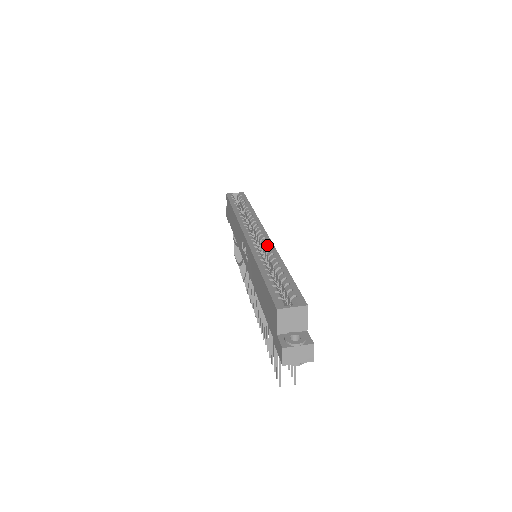
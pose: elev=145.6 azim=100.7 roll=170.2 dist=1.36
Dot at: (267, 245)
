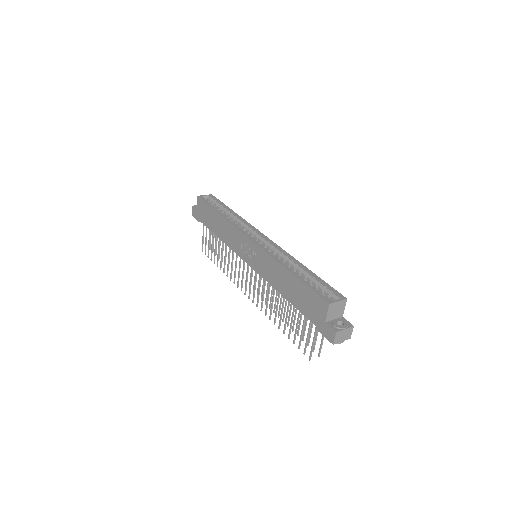
Dot at: (277, 249)
